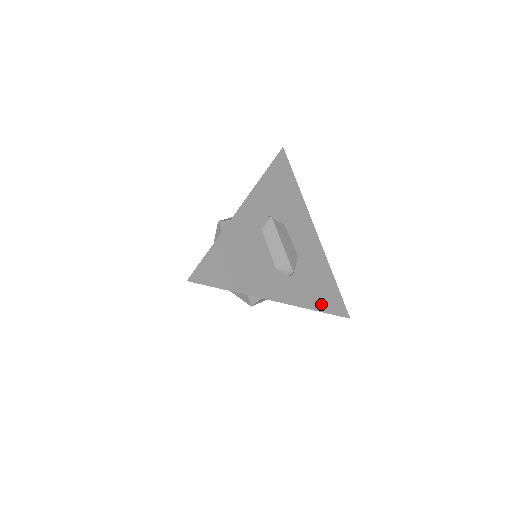
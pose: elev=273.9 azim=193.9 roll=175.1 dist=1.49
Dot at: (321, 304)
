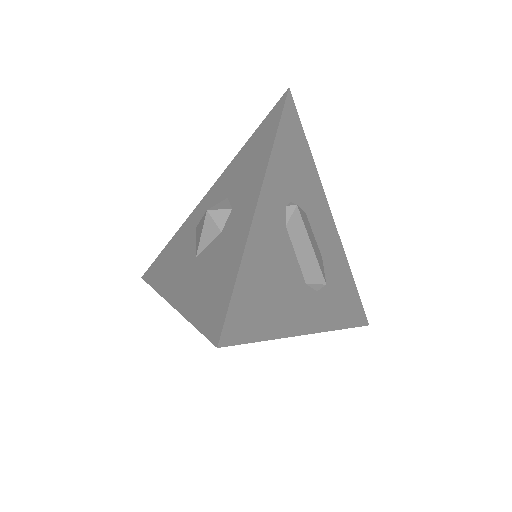
Dot at: (347, 317)
